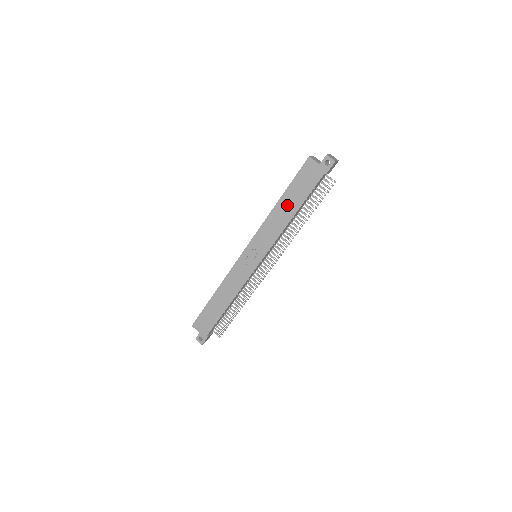
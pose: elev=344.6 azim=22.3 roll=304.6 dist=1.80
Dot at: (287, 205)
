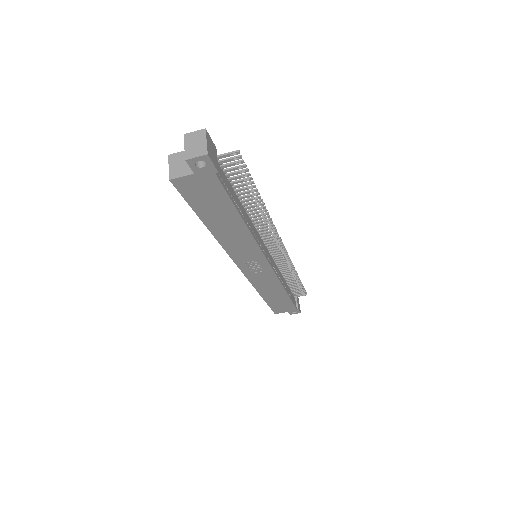
Dot at: (223, 224)
